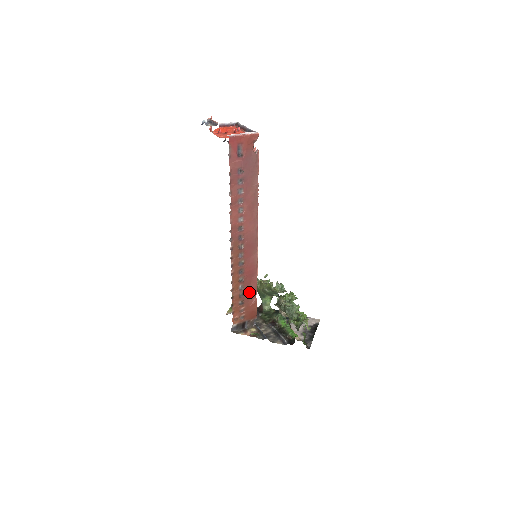
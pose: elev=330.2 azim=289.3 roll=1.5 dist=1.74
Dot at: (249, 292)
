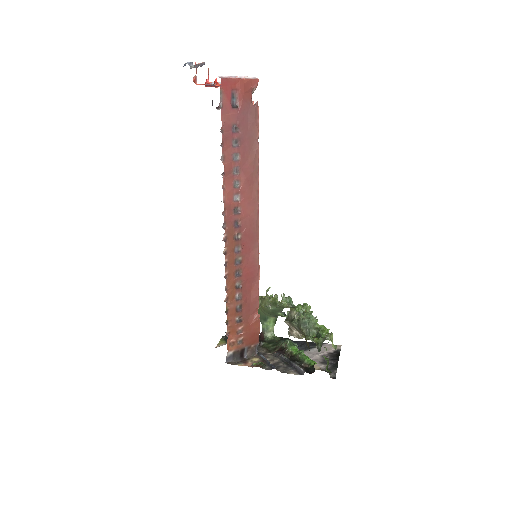
Dot at: (249, 305)
